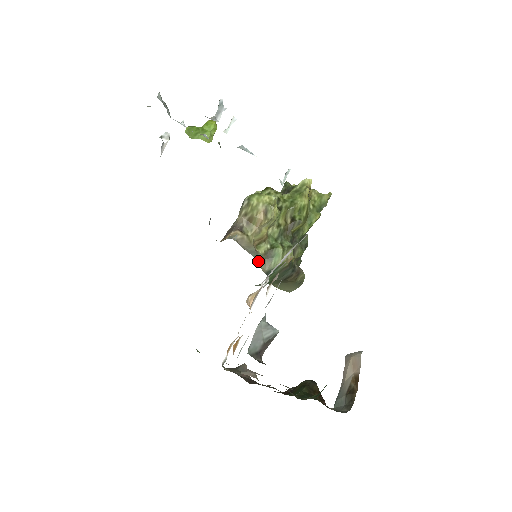
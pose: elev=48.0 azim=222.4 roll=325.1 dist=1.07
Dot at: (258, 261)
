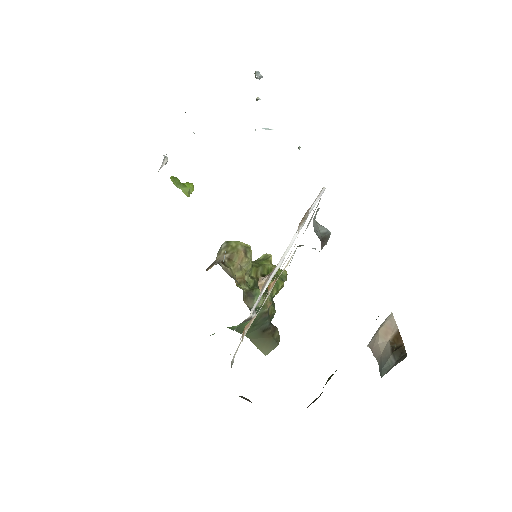
Dot at: (243, 293)
